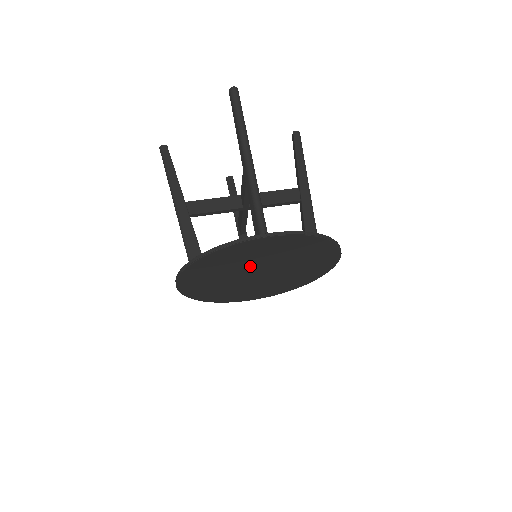
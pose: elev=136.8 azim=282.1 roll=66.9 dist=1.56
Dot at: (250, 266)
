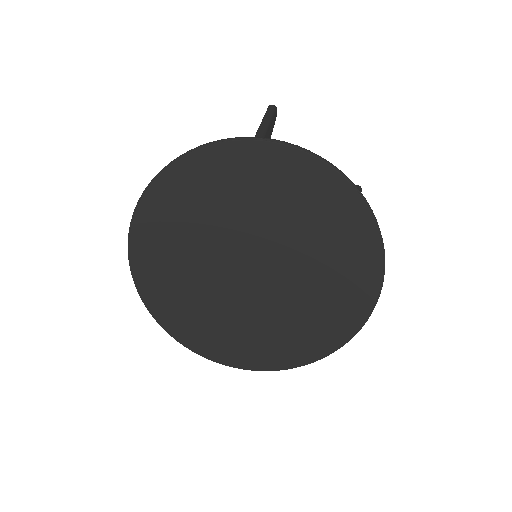
Dot at: (231, 236)
